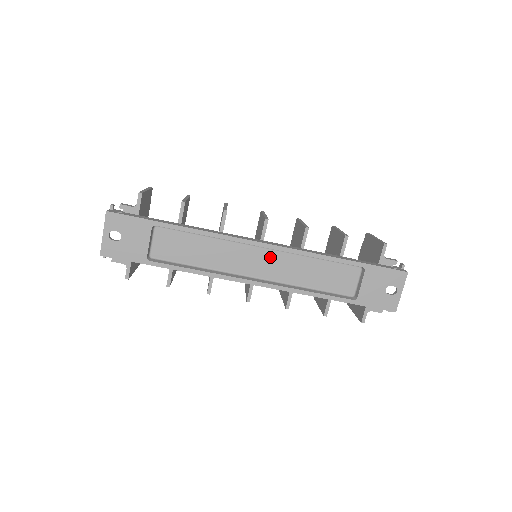
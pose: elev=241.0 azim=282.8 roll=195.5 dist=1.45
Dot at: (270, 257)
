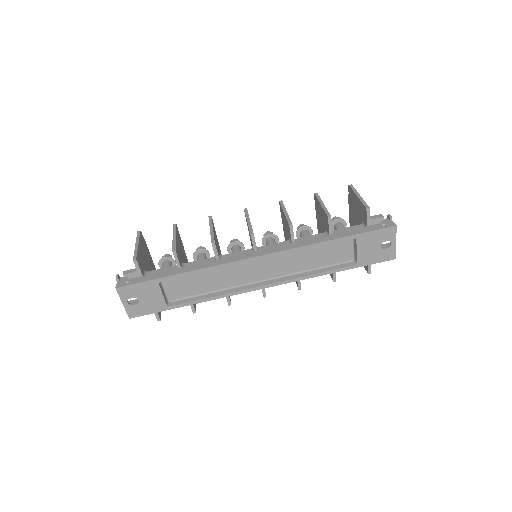
Dot at: (268, 261)
